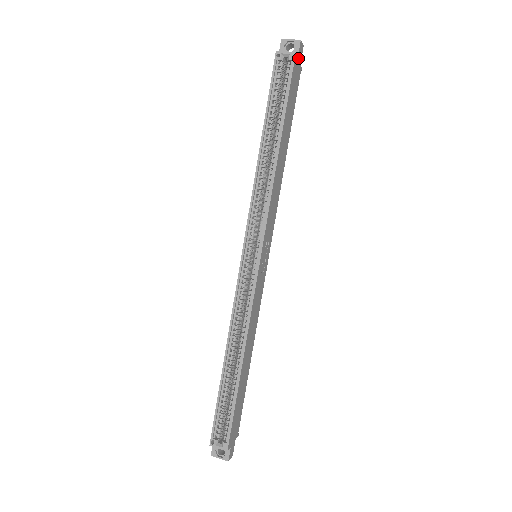
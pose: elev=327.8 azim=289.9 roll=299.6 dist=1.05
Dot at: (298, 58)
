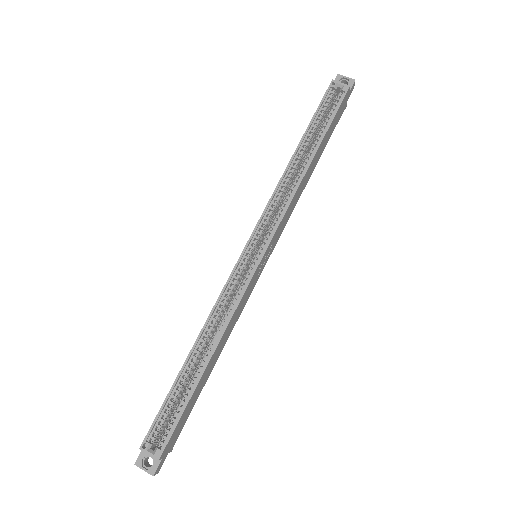
Dot at: (348, 94)
